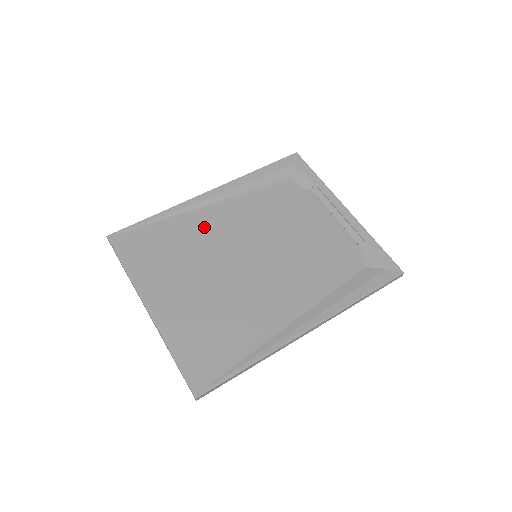
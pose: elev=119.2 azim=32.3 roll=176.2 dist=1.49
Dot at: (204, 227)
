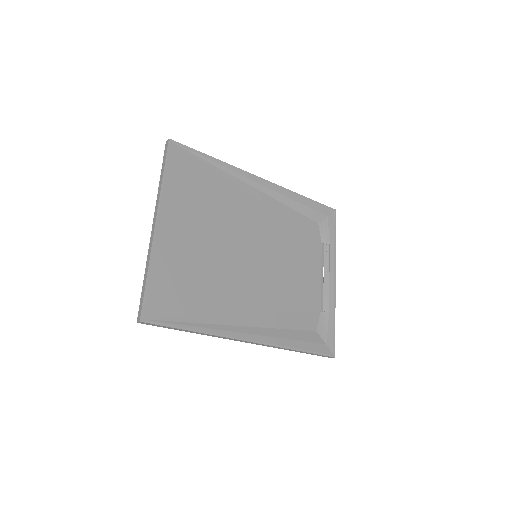
Dot at: (239, 201)
